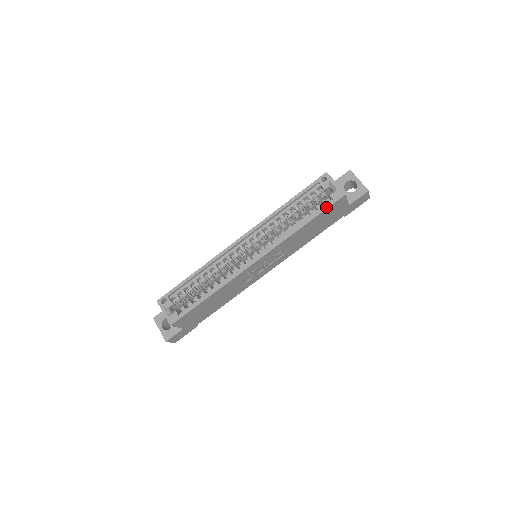
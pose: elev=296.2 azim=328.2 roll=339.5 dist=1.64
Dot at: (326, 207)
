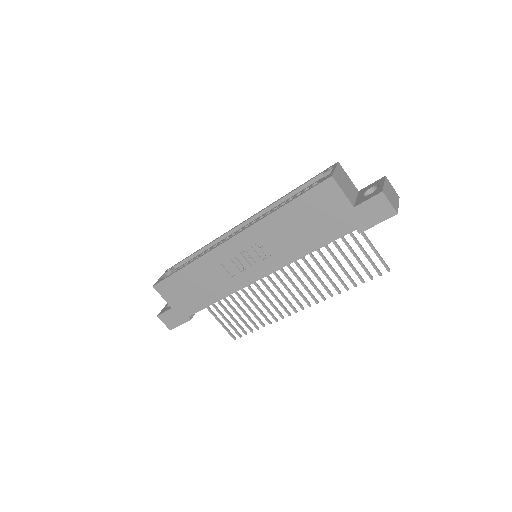
Dot at: (308, 189)
